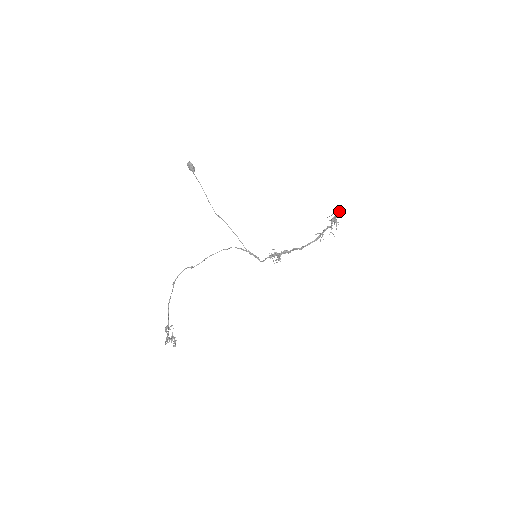
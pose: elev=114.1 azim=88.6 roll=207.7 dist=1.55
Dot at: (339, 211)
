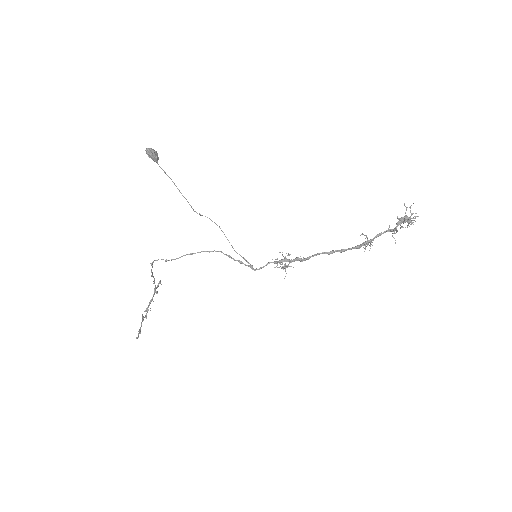
Dot at: (414, 216)
